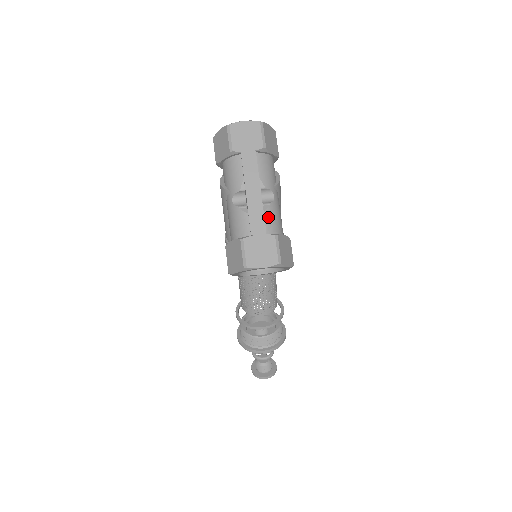
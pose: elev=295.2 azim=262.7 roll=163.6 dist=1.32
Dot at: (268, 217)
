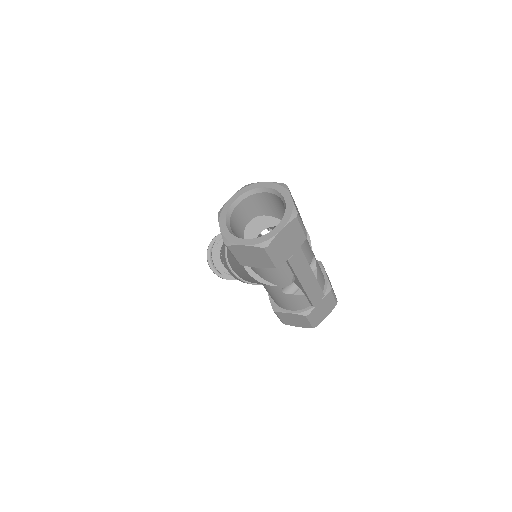
Dot at: (319, 281)
